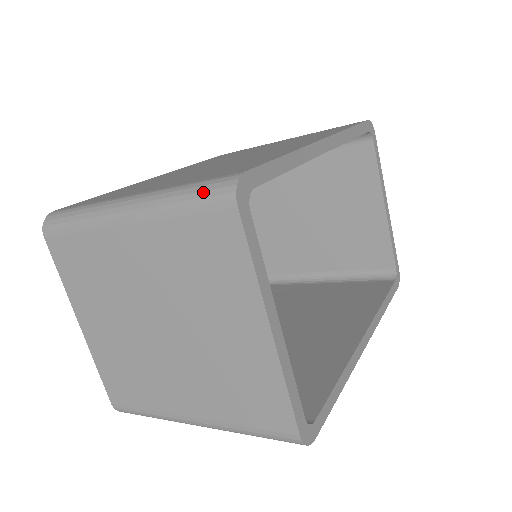
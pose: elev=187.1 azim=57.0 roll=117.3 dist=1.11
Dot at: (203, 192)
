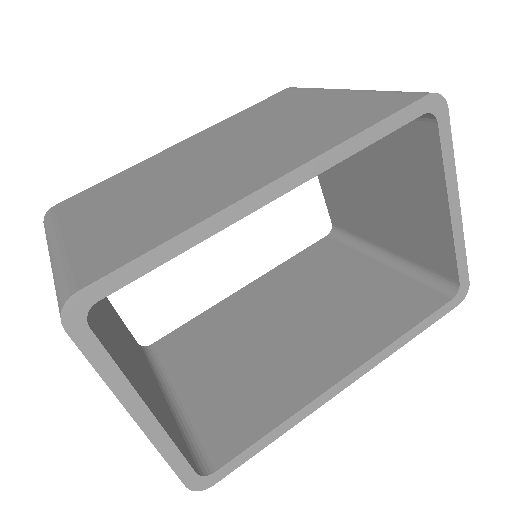
Dot at: (57, 293)
